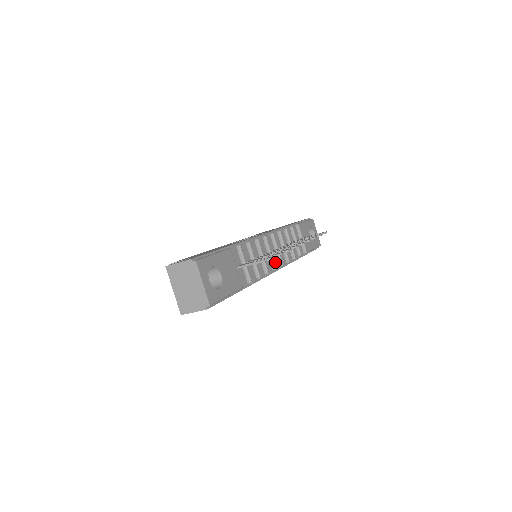
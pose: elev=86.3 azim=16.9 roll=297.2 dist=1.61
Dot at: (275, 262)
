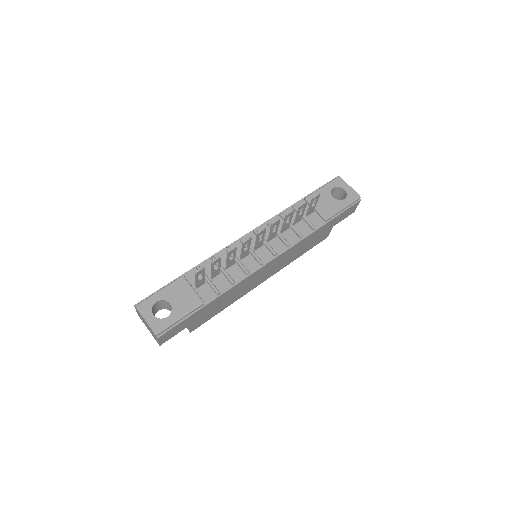
Dot at: (265, 255)
